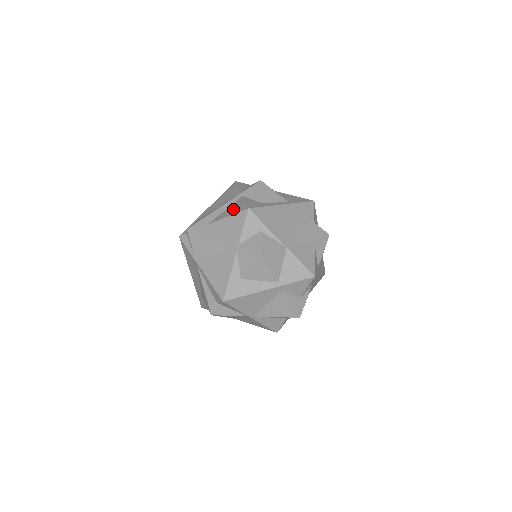
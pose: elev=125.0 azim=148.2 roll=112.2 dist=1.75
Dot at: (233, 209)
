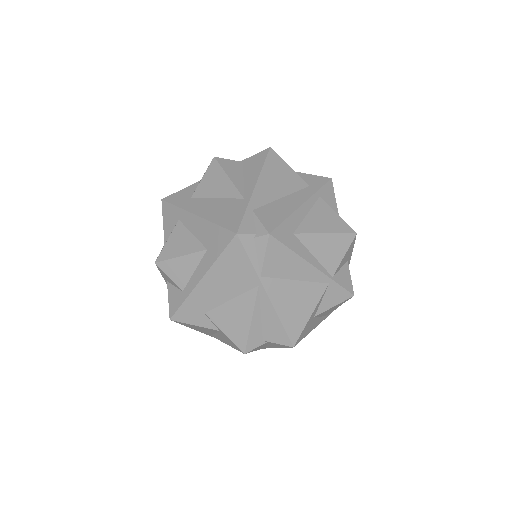
Dot at: (326, 221)
